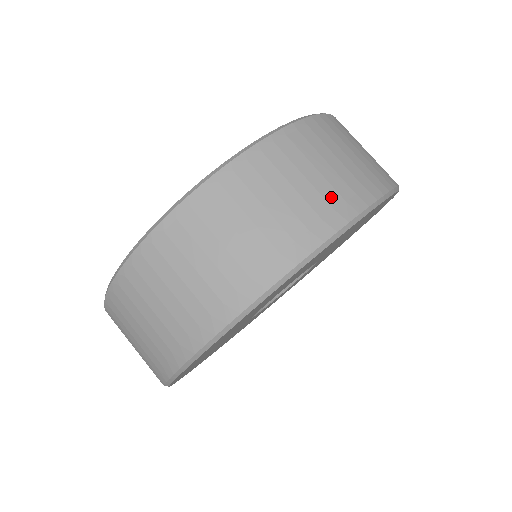
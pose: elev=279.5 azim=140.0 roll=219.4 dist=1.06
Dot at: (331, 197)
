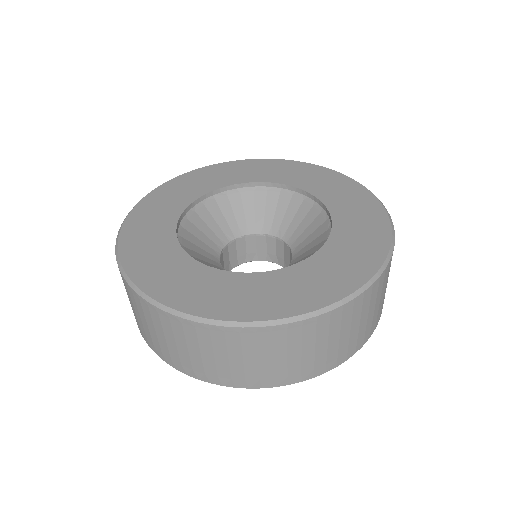
Dot at: (279, 372)
